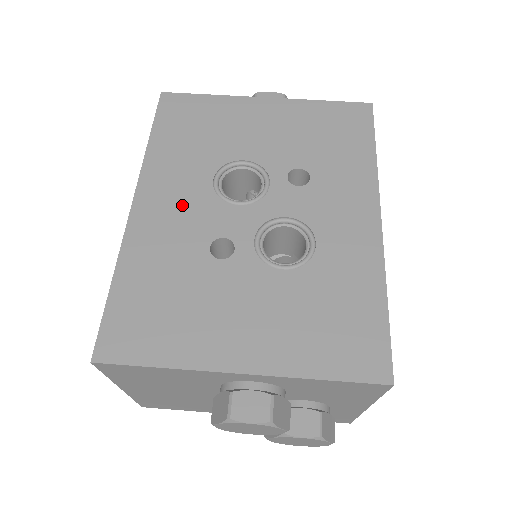
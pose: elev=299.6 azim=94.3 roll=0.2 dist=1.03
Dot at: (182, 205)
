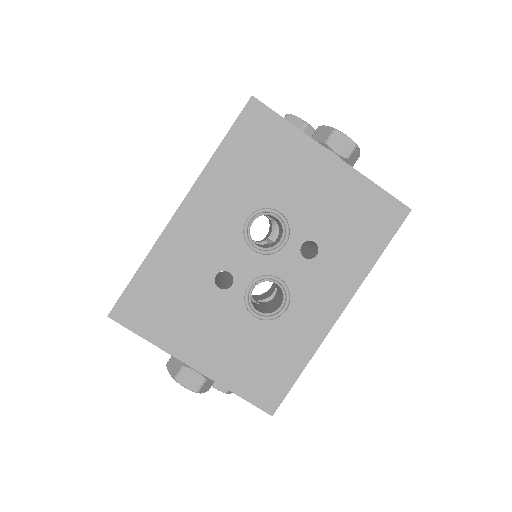
Dot at: (214, 229)
